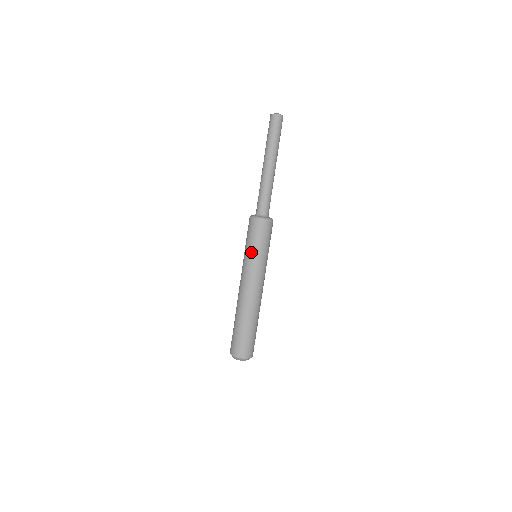
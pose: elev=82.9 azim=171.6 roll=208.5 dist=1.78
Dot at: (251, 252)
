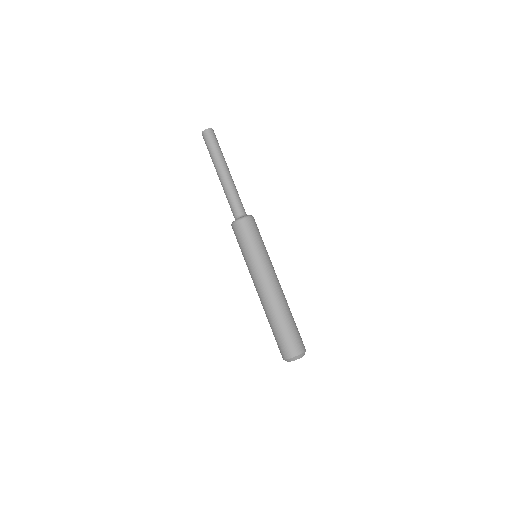
Dot at: (248, 253)
